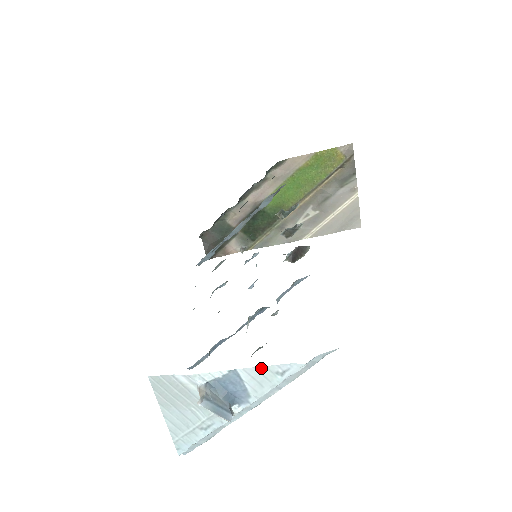
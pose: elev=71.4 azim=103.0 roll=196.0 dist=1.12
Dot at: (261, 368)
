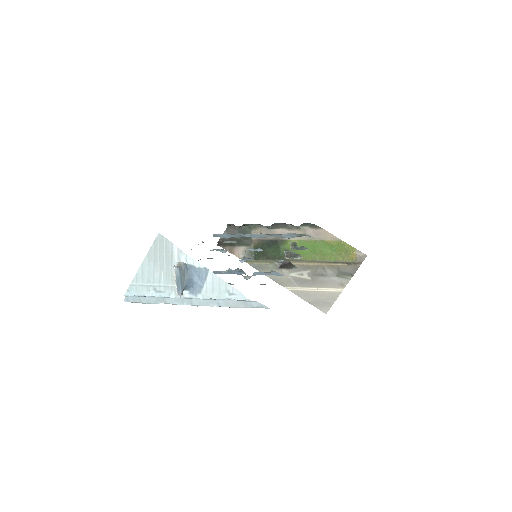
Dot at: (223, 281)
